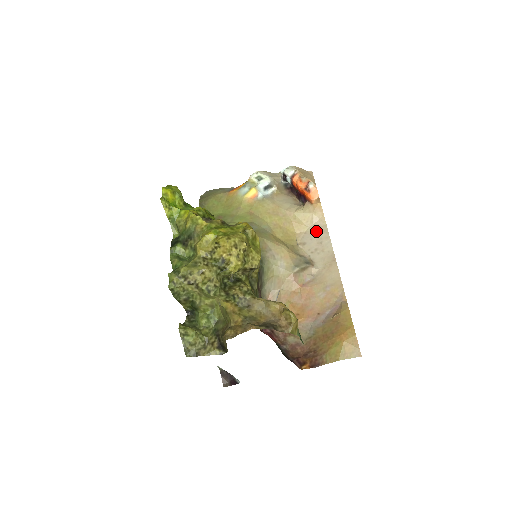
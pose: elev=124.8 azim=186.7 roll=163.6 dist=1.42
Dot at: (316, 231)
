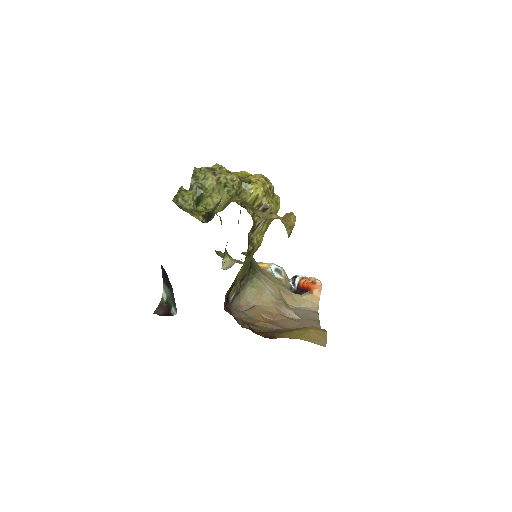
Dot at: (307, 310)
